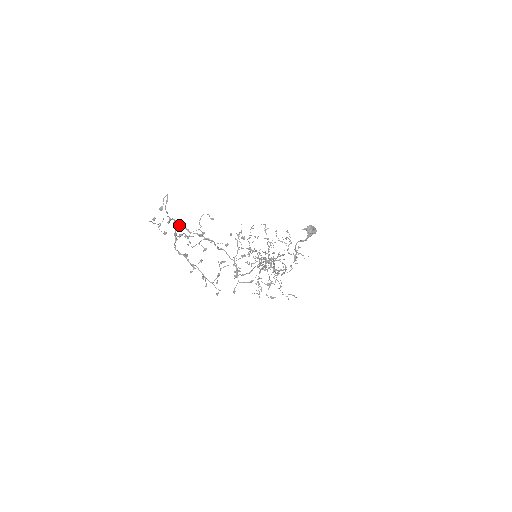
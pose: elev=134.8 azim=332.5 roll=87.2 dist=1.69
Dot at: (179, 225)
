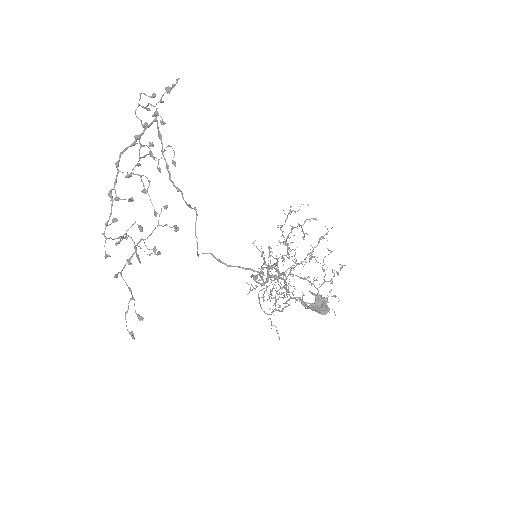
Dot at: (158, 130)
